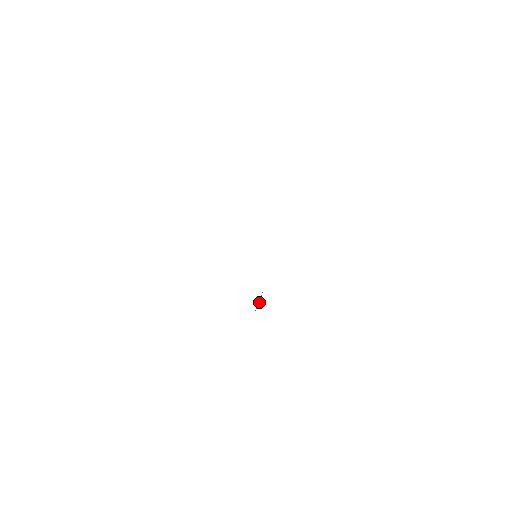
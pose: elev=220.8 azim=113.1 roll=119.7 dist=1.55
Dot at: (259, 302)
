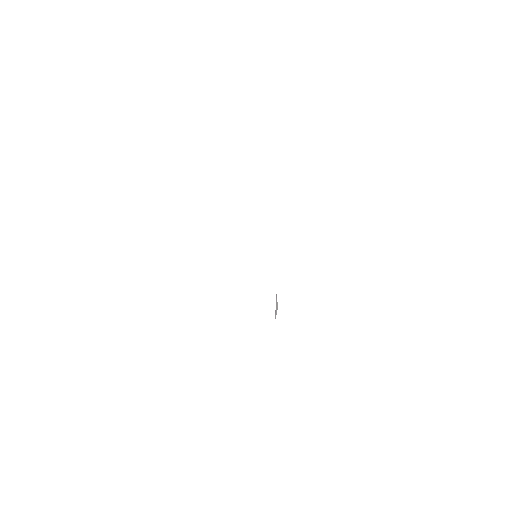
Dot at: (276, 308)
